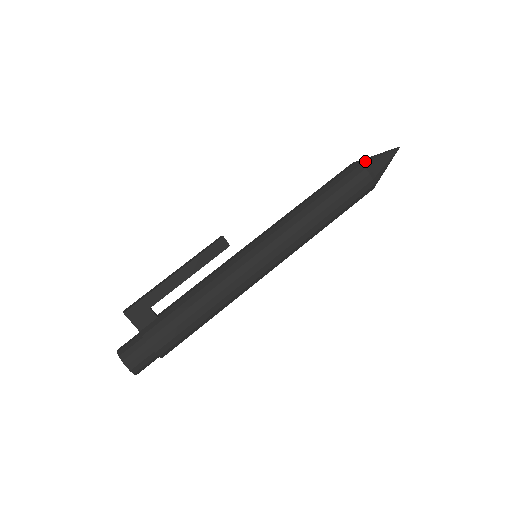
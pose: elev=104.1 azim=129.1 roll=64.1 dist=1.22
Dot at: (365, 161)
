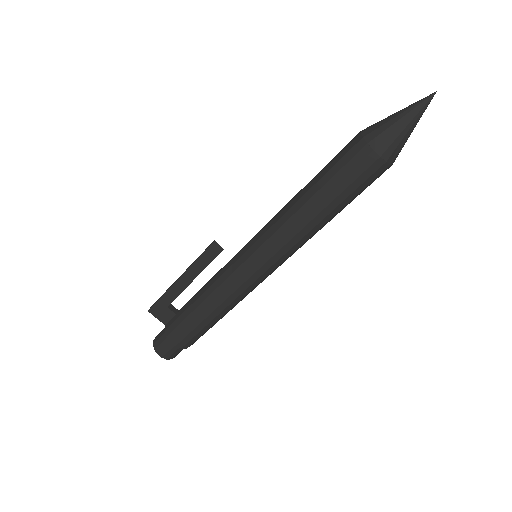
Dot at: (372, 129)
